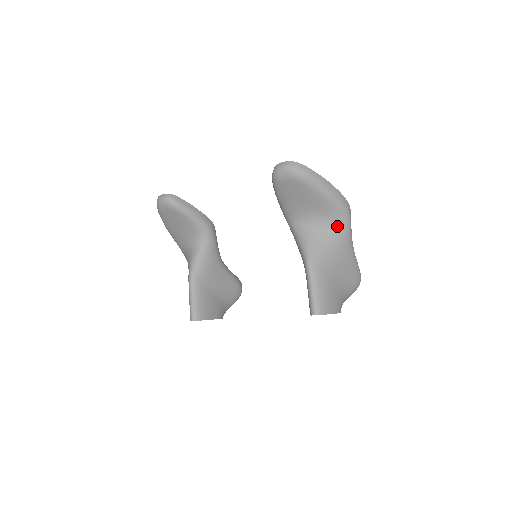
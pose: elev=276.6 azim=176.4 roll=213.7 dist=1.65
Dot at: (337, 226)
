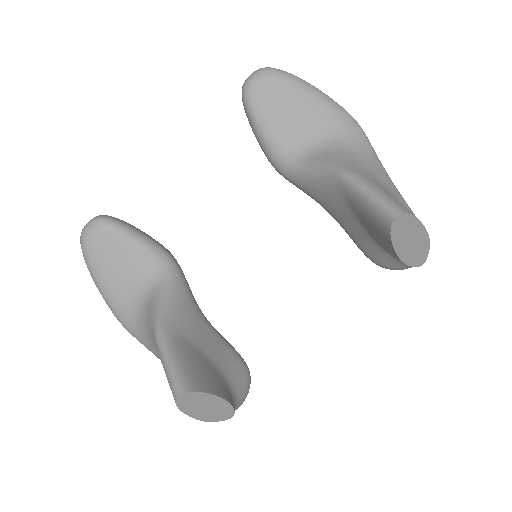
Dot at: (354, 139)
